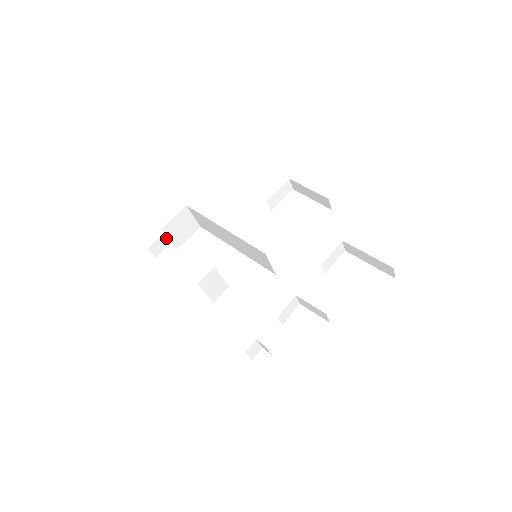
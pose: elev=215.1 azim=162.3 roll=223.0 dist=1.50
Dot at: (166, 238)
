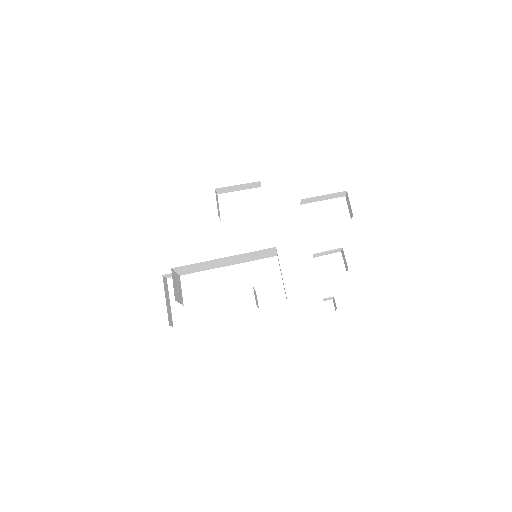
Dot at: (168, 306)
